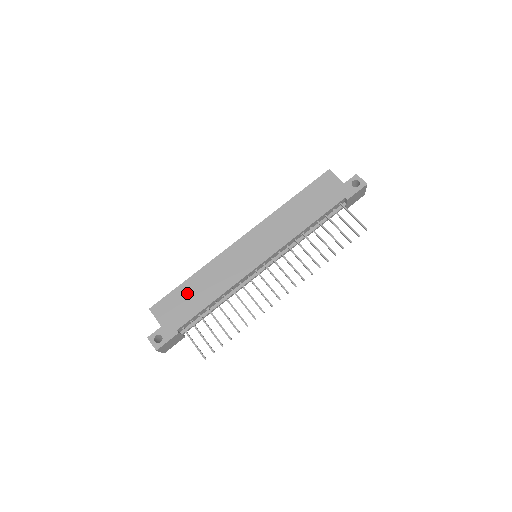
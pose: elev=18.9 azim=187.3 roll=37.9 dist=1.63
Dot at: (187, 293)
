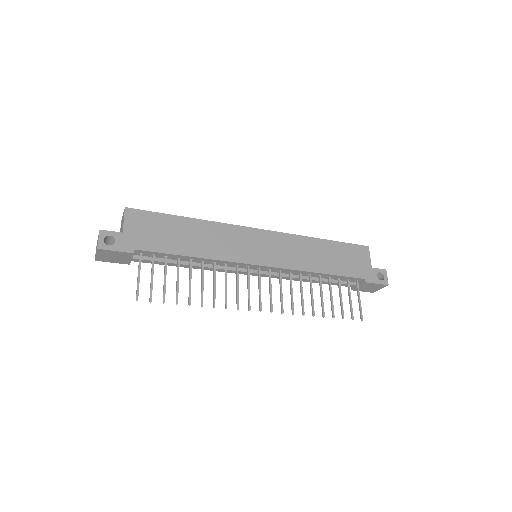
Dot at: (173, 227)
